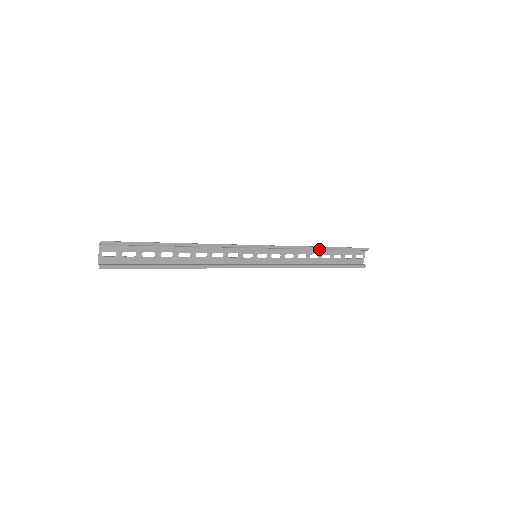
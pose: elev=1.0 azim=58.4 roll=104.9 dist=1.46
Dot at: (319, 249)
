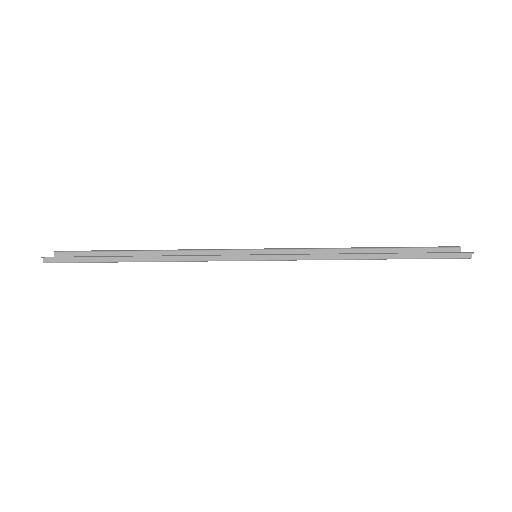
Dot at: (360, 249)
